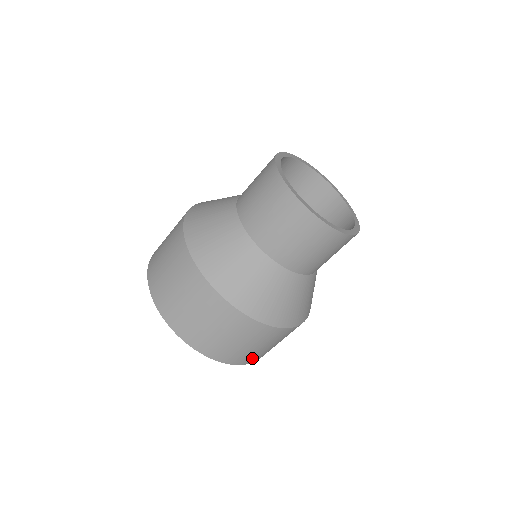
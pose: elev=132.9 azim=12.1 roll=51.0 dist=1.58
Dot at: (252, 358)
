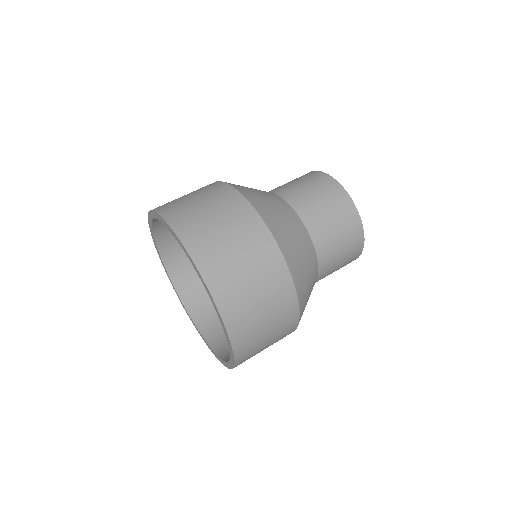
Dot at: (246, 349)
